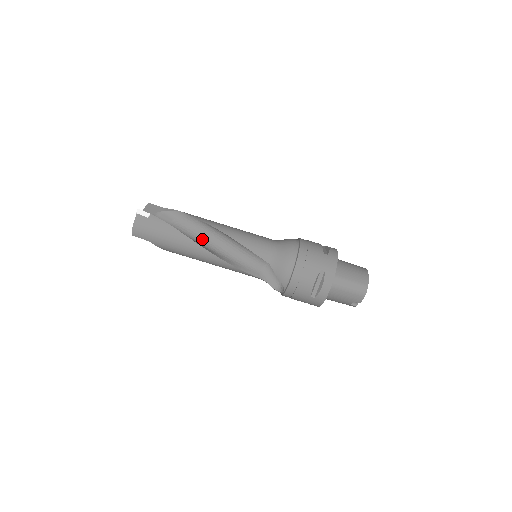
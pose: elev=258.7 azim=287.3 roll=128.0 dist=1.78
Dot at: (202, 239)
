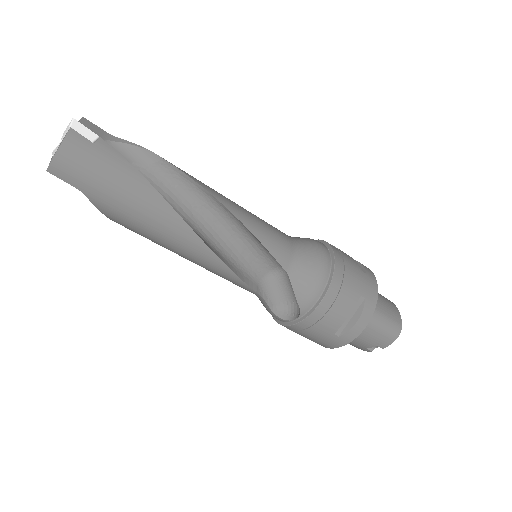
Dot at: (180, 209)
